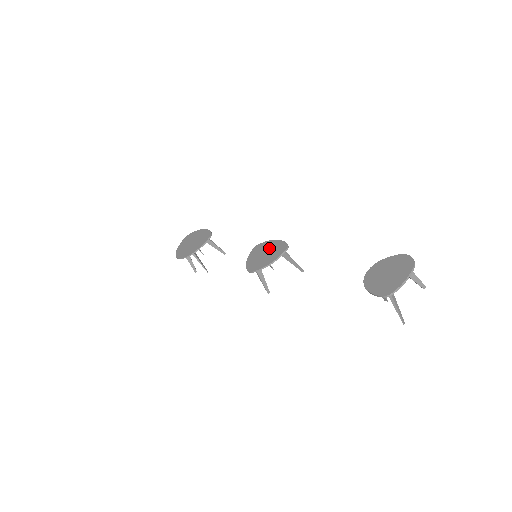
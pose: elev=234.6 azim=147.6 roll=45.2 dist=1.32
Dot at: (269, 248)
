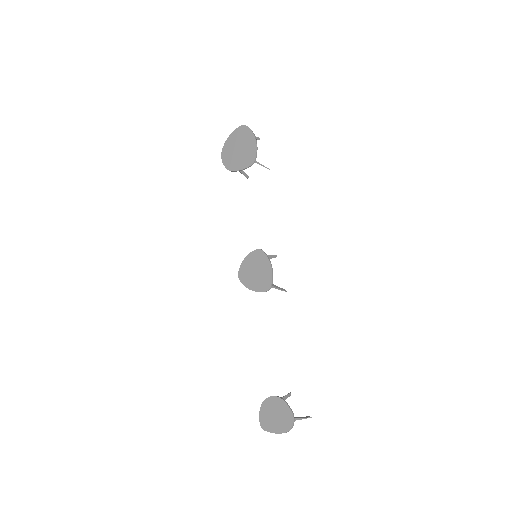
Dot at: (261, 270)
